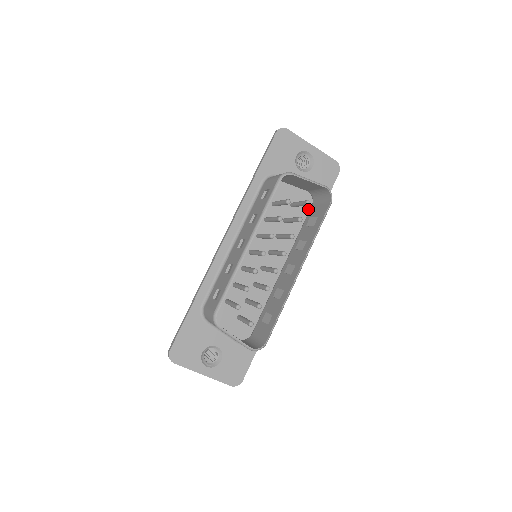
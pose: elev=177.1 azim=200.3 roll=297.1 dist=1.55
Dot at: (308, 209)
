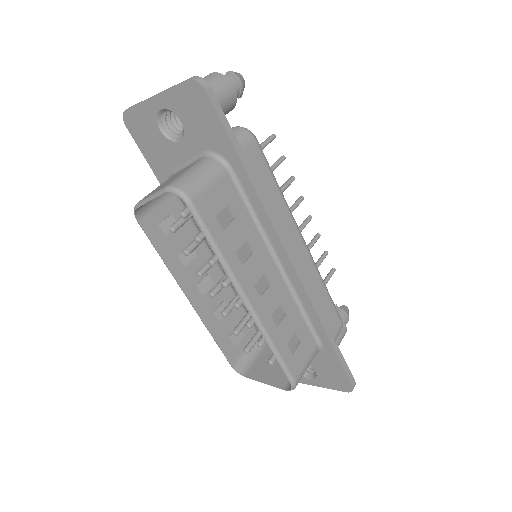
Dot at: (233, 175)
